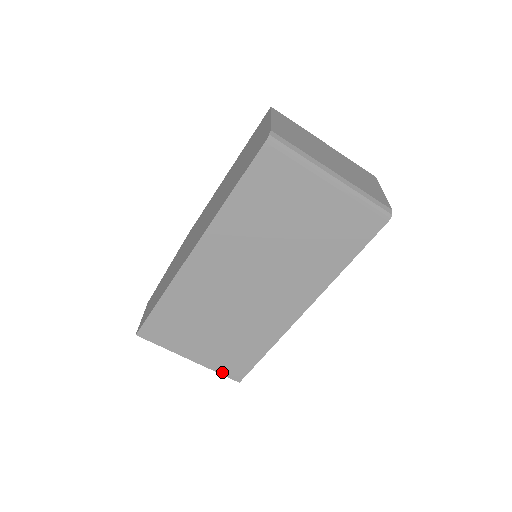
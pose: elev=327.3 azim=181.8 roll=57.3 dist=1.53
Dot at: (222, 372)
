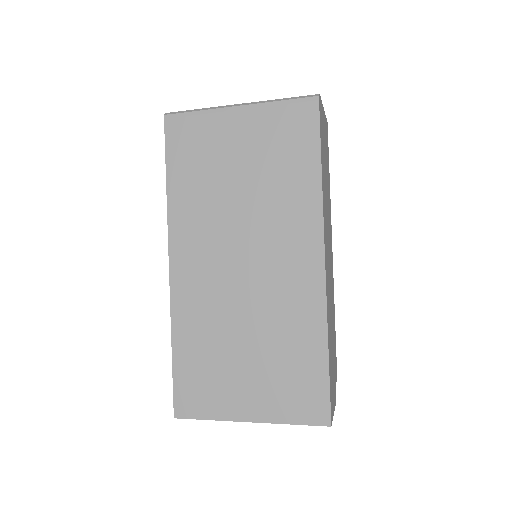
Dot at: (298, 420)
